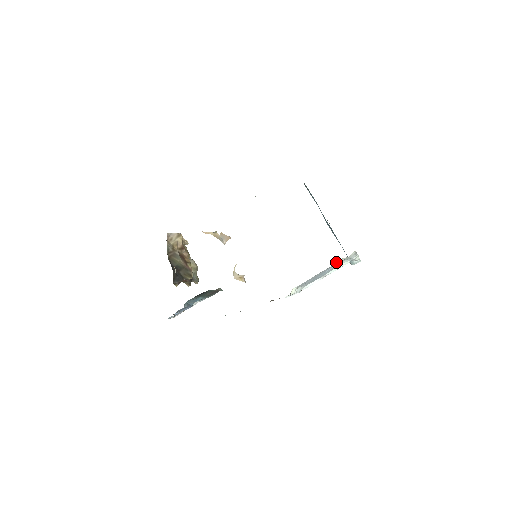
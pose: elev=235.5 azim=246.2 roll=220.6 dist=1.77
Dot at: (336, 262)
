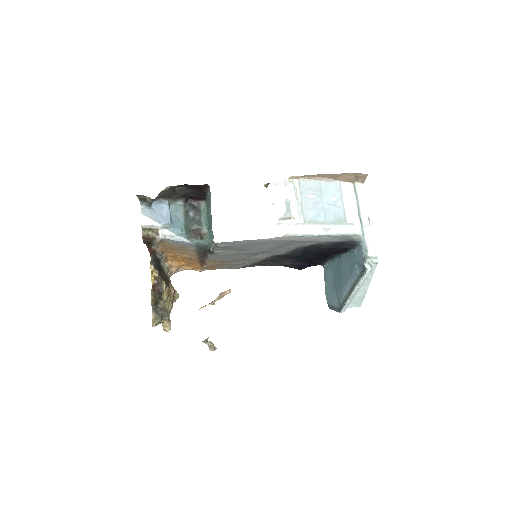
Dot at: (342, 183)
